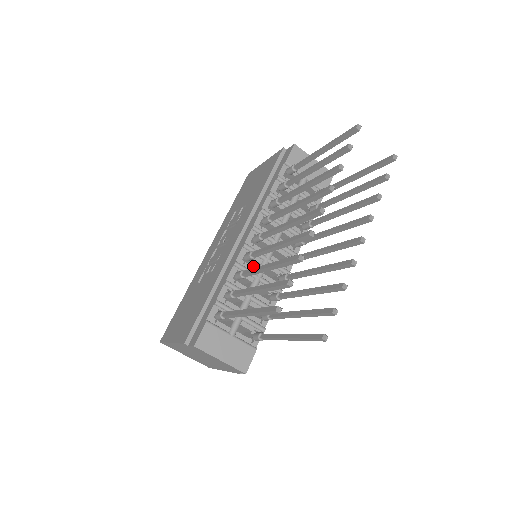
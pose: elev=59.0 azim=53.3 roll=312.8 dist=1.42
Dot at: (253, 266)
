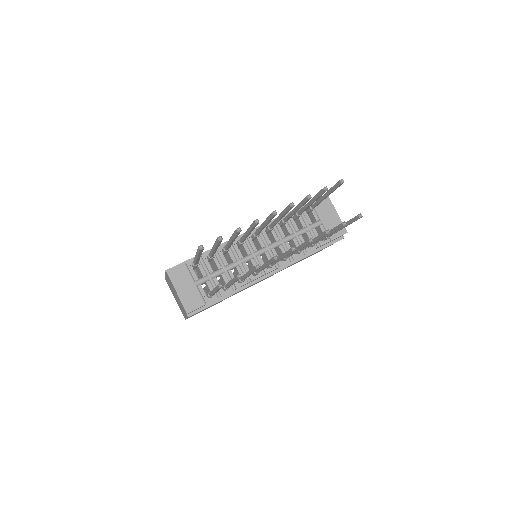
Dot at: occluded
